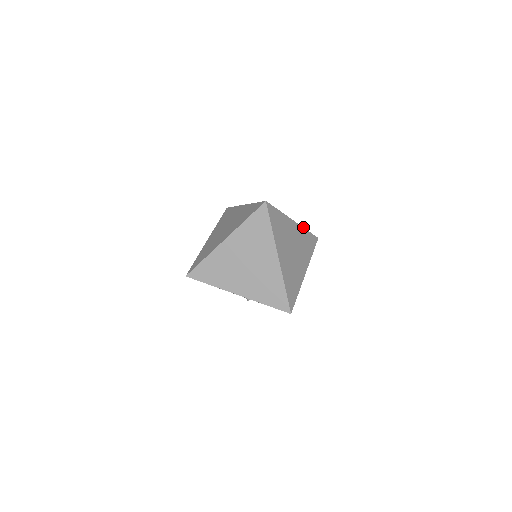
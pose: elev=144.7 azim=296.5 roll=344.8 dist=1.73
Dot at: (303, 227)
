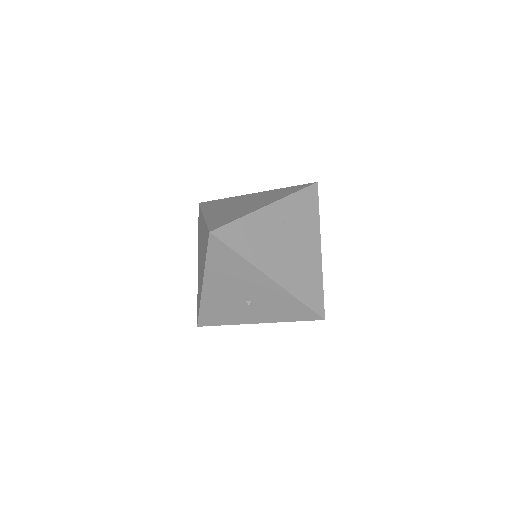
Dot at: occluded
